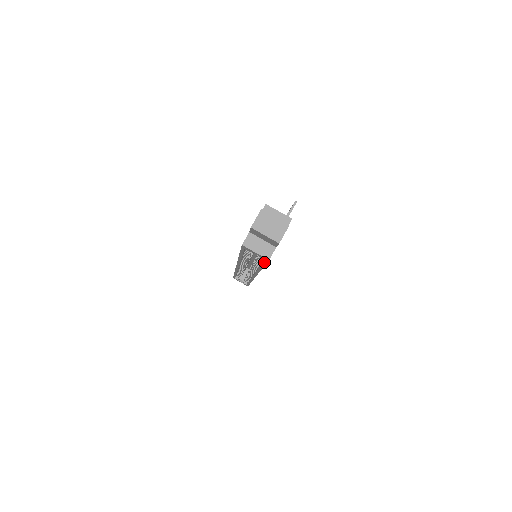
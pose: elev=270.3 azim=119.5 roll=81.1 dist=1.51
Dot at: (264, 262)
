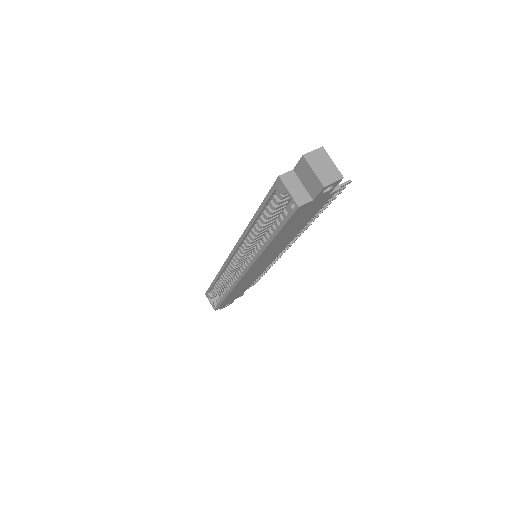
Dot at: (286, 218)
